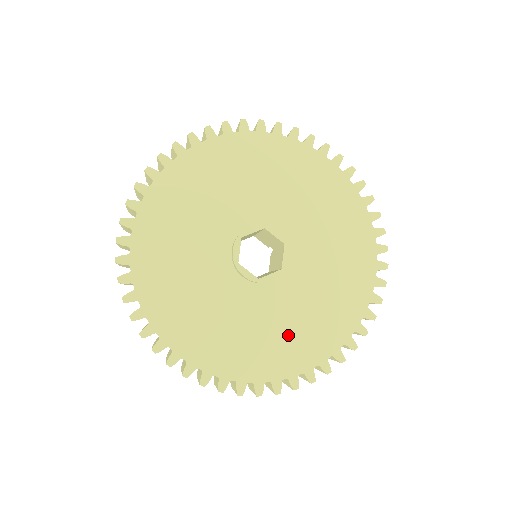
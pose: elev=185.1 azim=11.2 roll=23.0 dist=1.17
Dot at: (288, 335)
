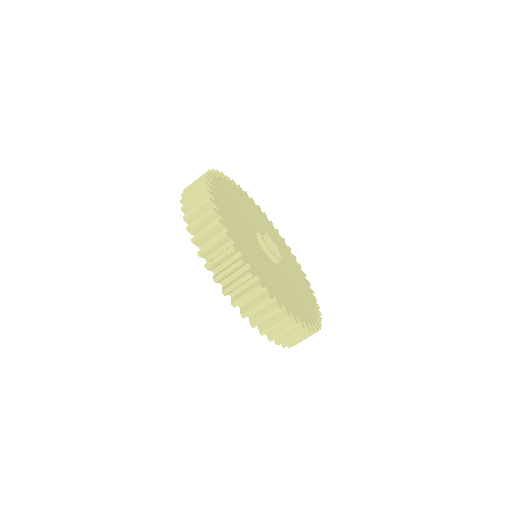
Dot at: (267, 273)
